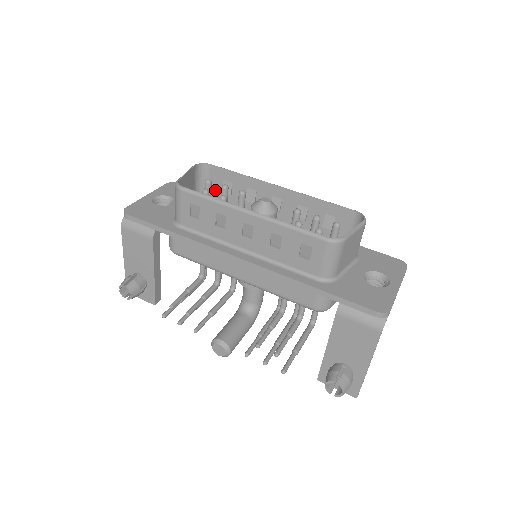
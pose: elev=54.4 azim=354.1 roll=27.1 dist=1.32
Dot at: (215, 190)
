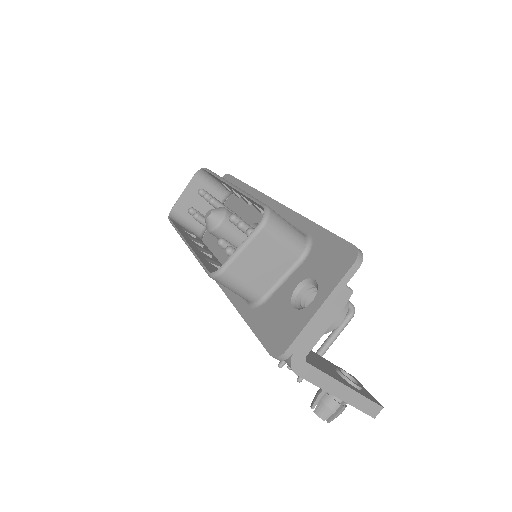
Dot at: occluded
